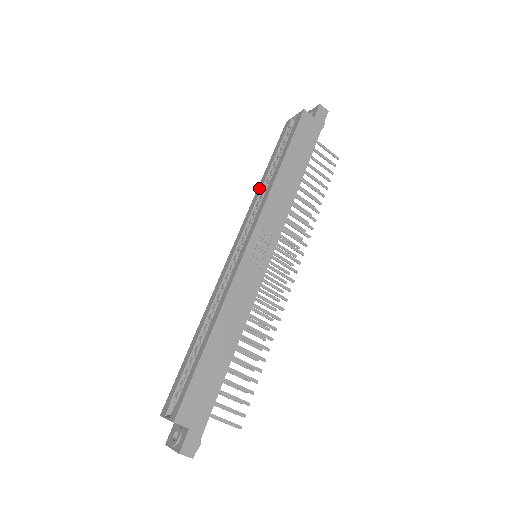
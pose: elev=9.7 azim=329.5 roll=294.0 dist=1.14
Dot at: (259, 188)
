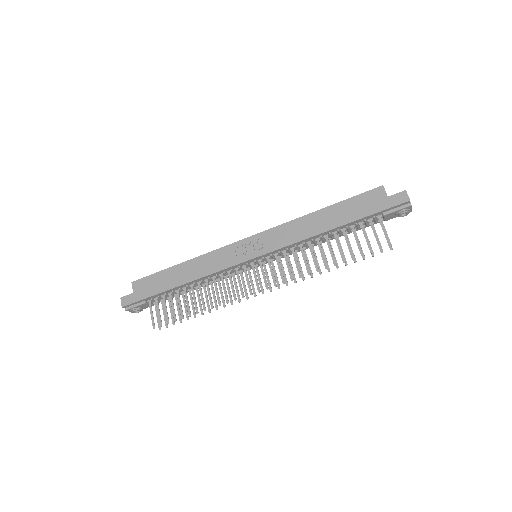
Dot at: occluded
